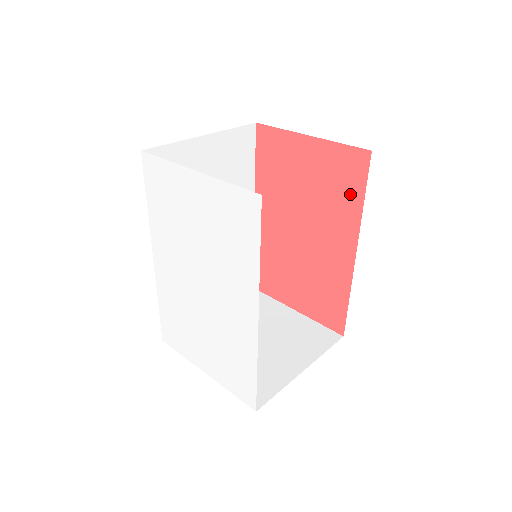
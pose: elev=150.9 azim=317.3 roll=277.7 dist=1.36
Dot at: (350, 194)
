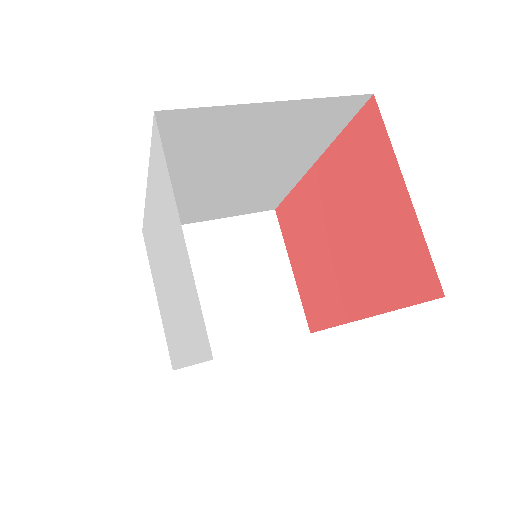
Dot at: (394, 287)
